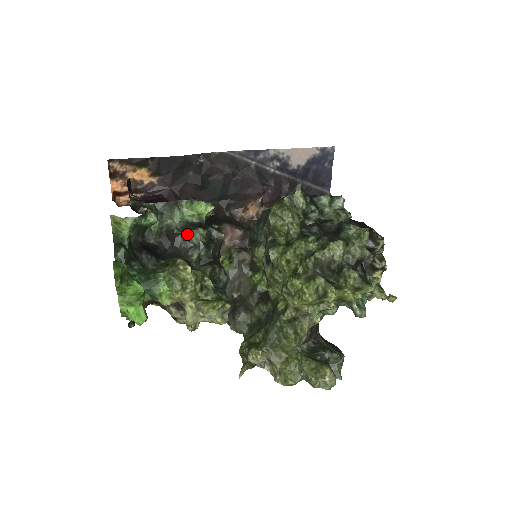
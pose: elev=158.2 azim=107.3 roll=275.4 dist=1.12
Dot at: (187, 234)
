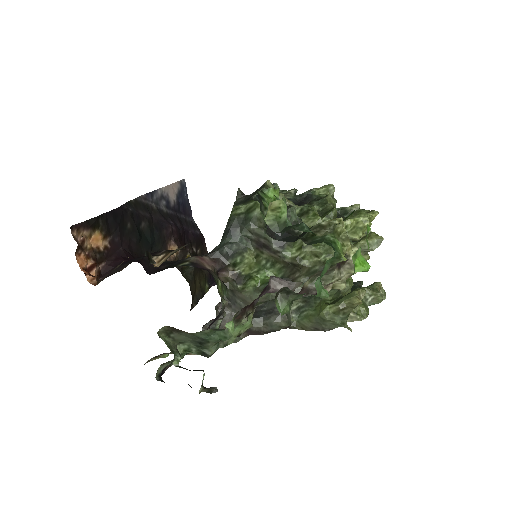
Dot at: occluded
